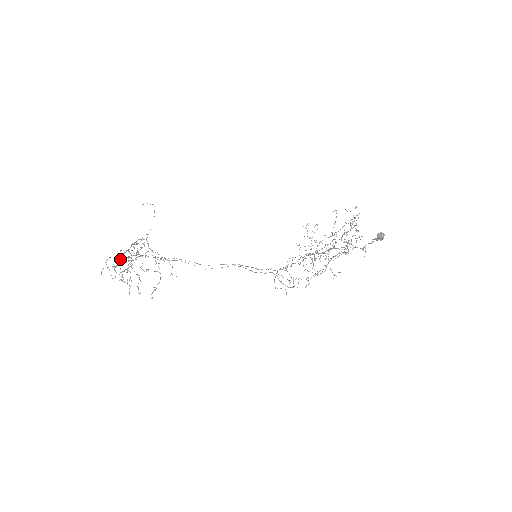
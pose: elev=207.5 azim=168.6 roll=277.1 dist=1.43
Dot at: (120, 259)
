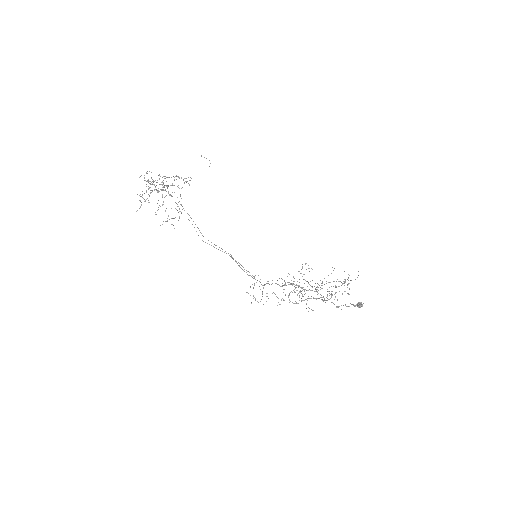
Dot at: occluded
